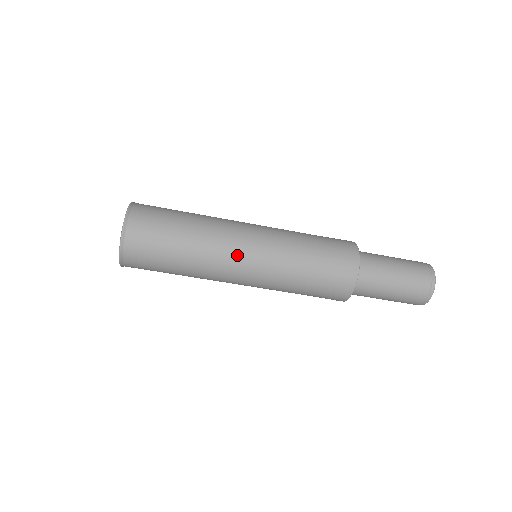
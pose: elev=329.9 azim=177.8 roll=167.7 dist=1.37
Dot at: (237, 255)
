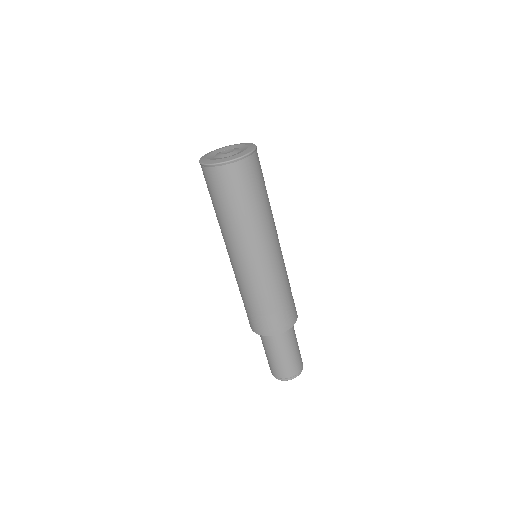
Dot at: (244, 253)
